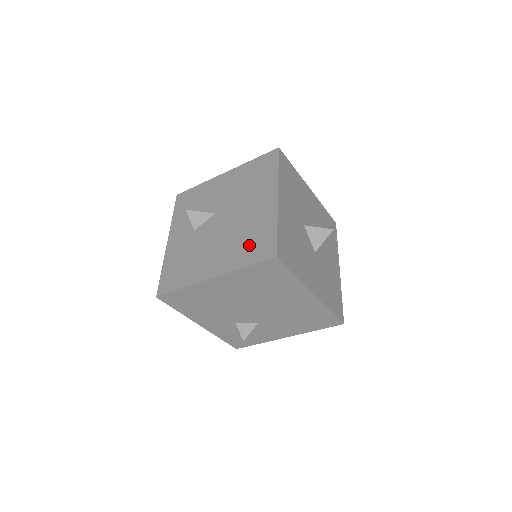
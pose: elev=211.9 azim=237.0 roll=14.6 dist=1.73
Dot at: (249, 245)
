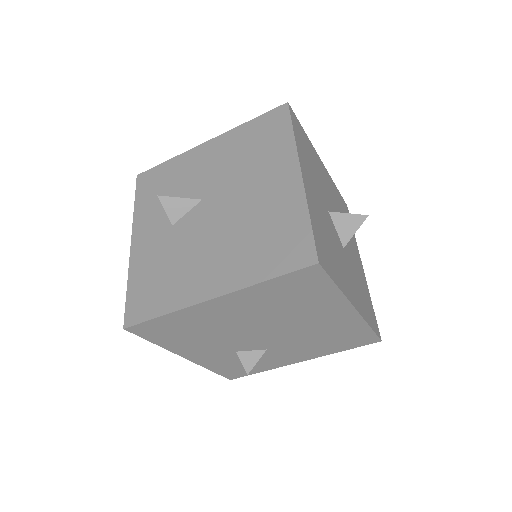
Dot at: (267, 245)
